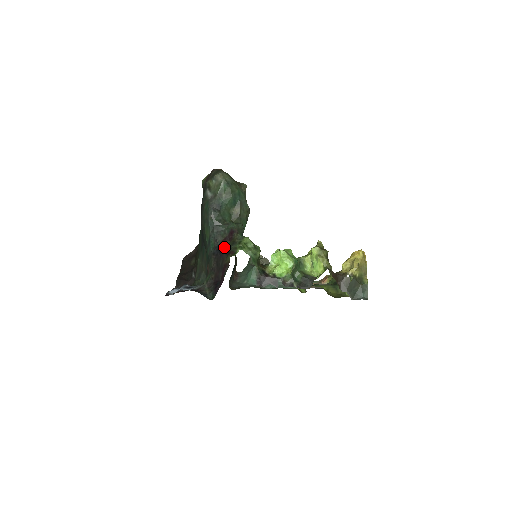
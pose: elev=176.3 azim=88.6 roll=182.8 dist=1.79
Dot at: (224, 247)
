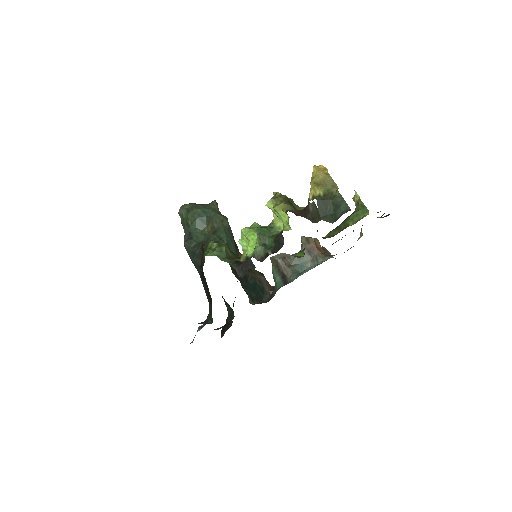
Dot at: occluded
